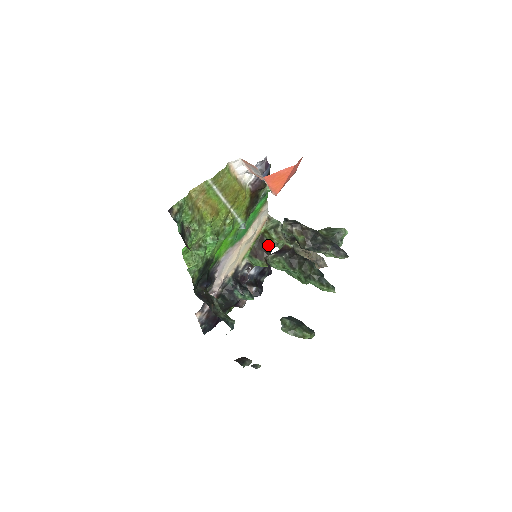
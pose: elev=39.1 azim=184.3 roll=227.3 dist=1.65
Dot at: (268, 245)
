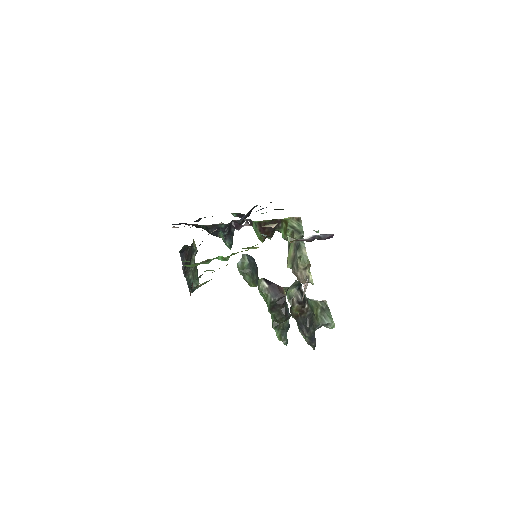
Dot at: (278, 230)
